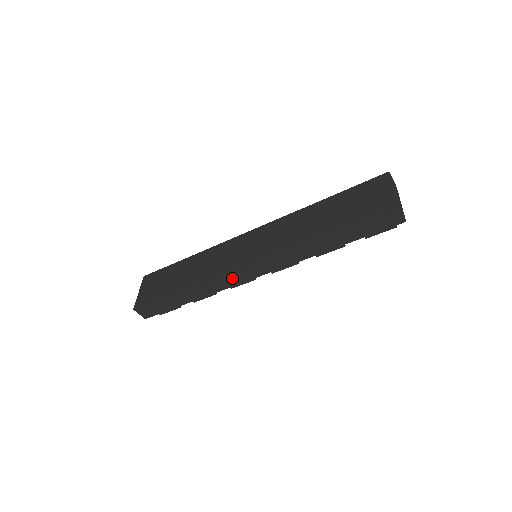
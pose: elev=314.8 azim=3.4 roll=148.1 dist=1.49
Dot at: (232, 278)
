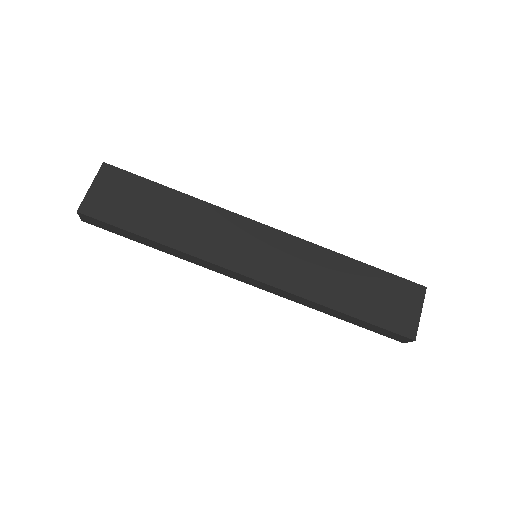
Dot at: (222, 270)
